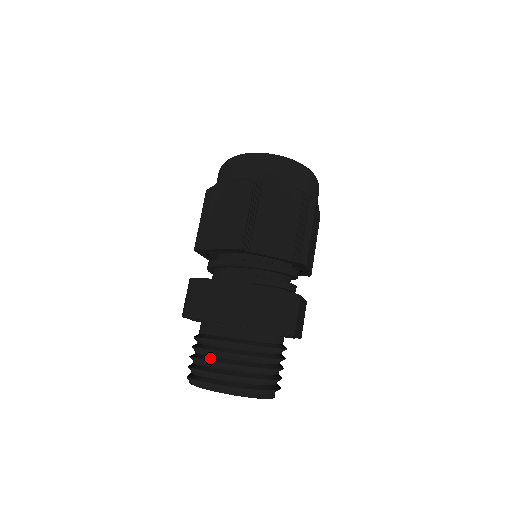
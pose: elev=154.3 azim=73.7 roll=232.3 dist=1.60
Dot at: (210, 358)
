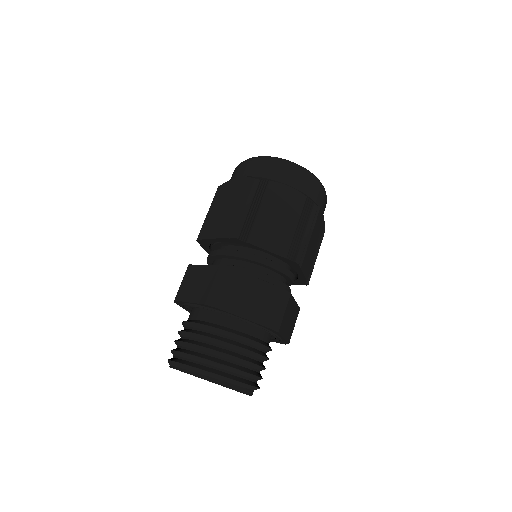
Dot at: (192, 341)
